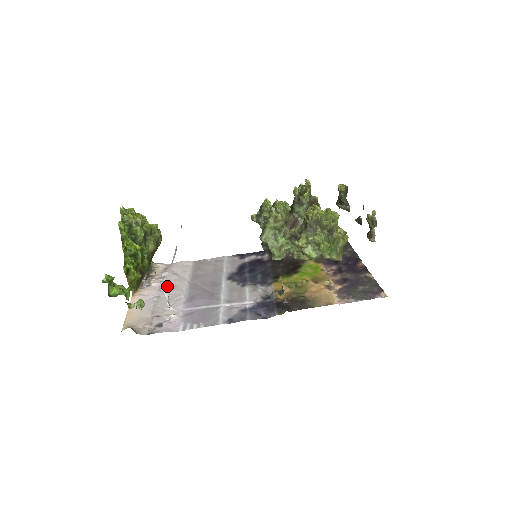
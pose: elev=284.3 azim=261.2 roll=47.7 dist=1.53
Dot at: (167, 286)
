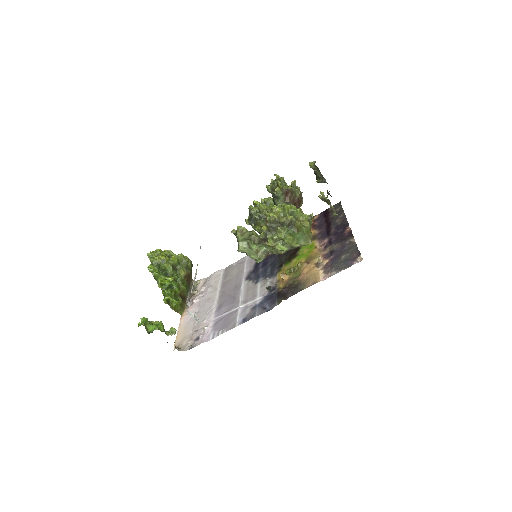
Dot at: (204, 300)
